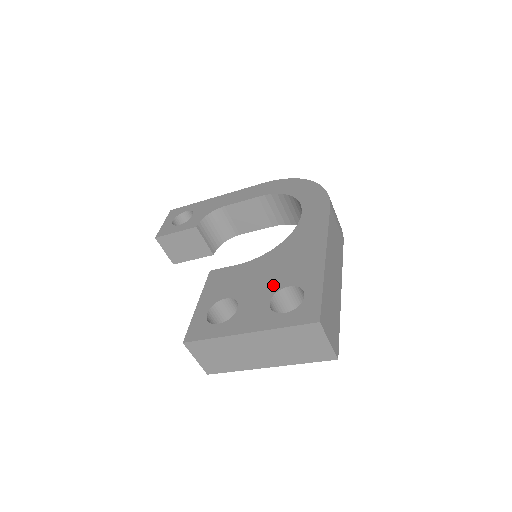
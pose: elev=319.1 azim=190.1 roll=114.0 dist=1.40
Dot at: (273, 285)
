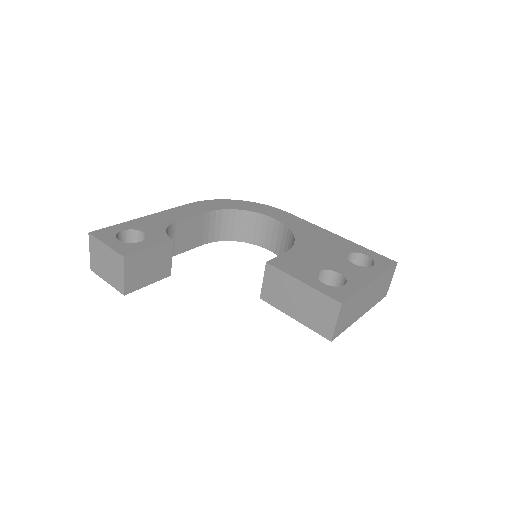
Dot at: (338, 256)
